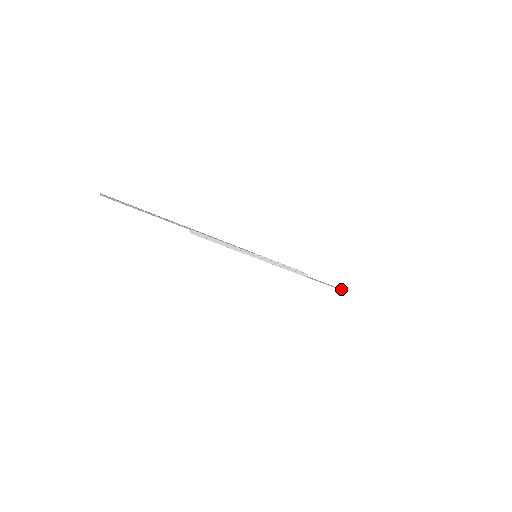
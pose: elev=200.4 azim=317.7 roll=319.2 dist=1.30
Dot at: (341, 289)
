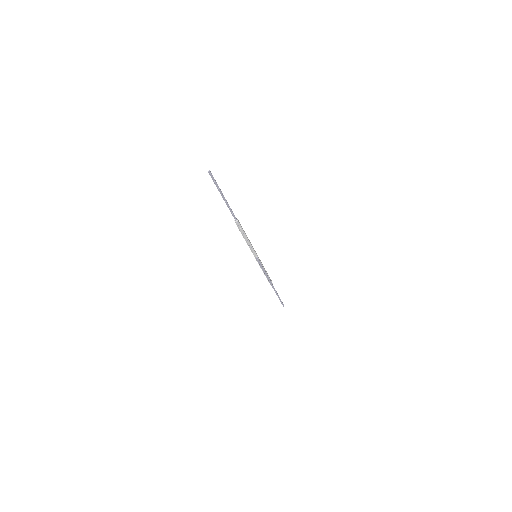
Dot at: (282, 303)
